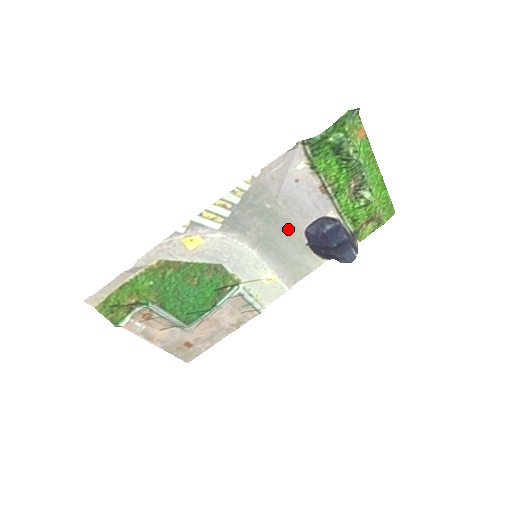
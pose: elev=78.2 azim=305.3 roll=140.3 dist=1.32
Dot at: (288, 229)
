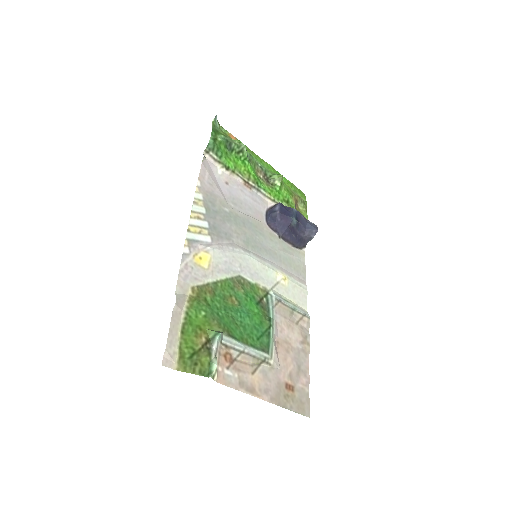
Dot at: (256, 227)
